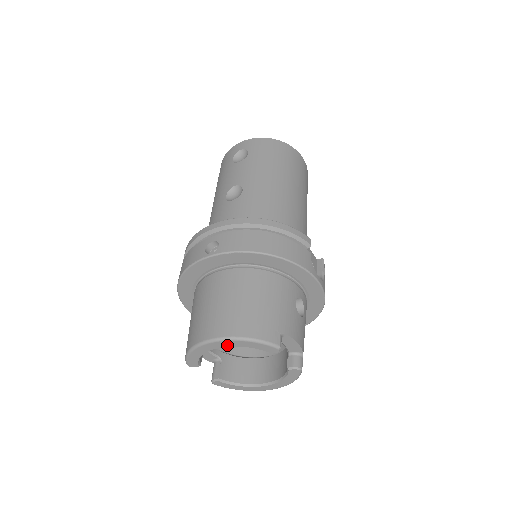
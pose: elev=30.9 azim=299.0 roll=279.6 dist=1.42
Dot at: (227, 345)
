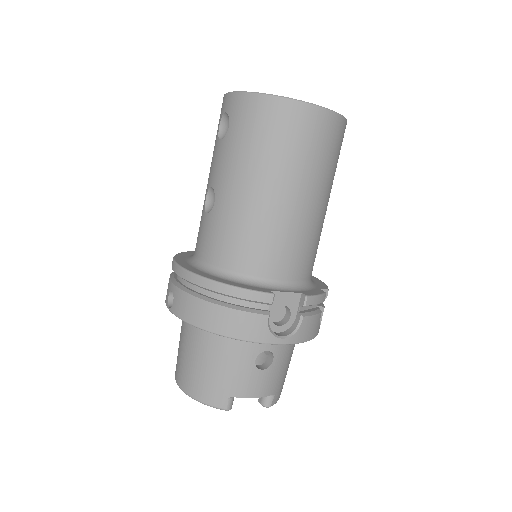
Dot at: occluded
